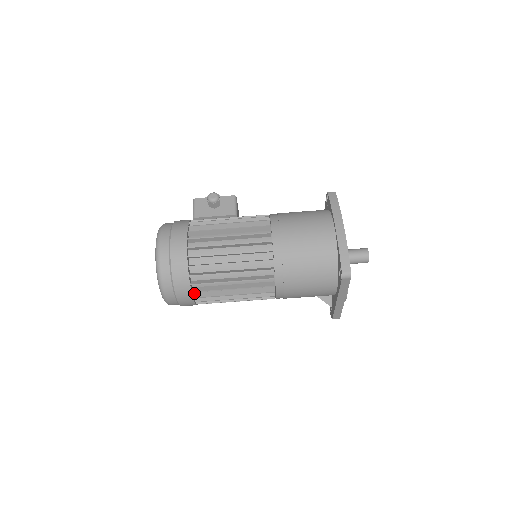
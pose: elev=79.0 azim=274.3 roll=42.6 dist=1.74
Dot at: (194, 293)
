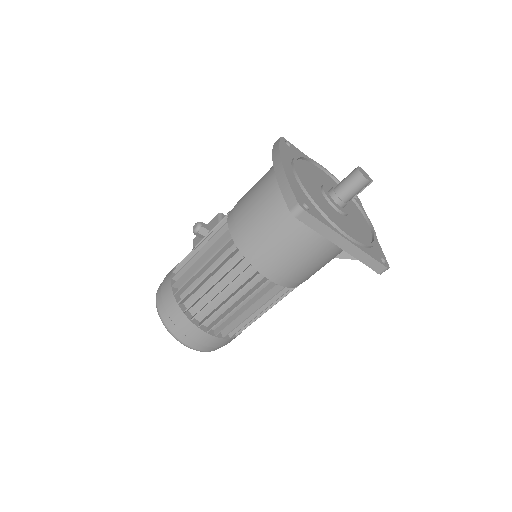
Dot at: (207, 327)
